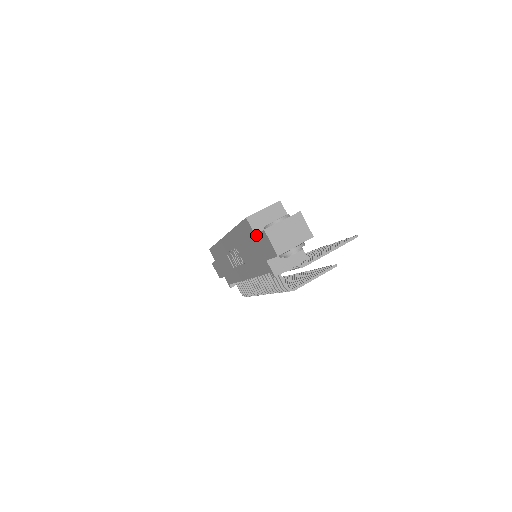
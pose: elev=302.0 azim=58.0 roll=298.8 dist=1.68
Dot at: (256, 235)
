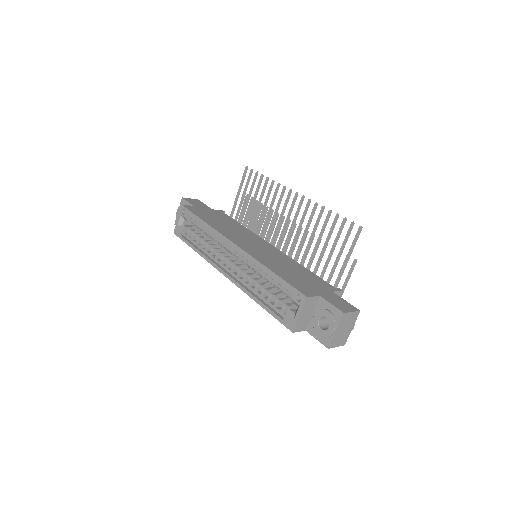
Dot at: occluded
